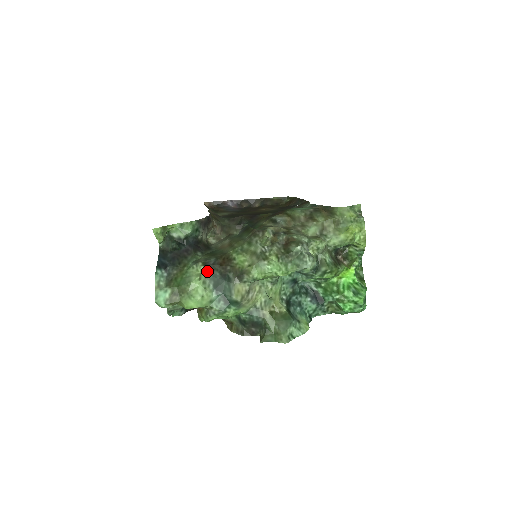
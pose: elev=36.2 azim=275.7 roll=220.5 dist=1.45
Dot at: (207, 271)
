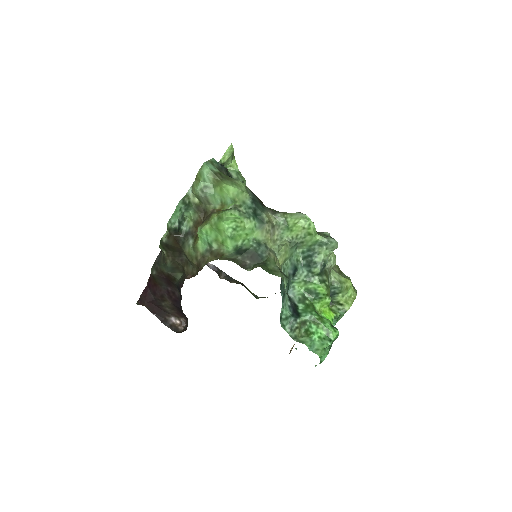
Dot at: (251, 191)
